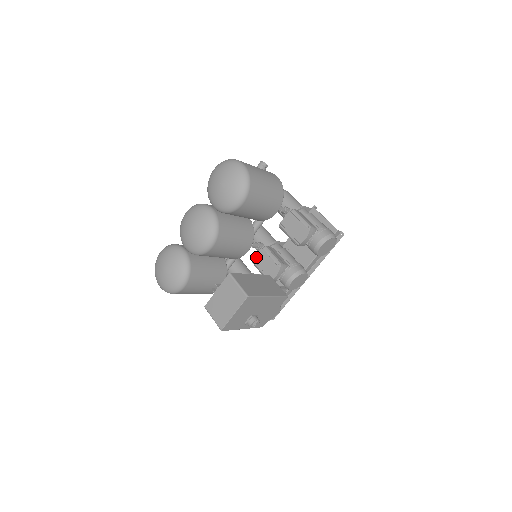
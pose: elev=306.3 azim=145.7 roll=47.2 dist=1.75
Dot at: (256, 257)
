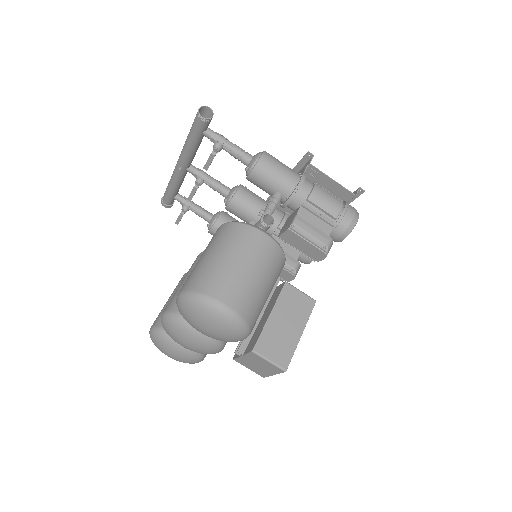
Dot at: occluded
